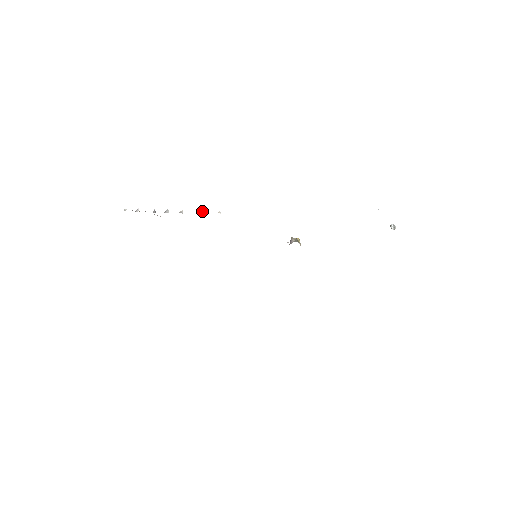
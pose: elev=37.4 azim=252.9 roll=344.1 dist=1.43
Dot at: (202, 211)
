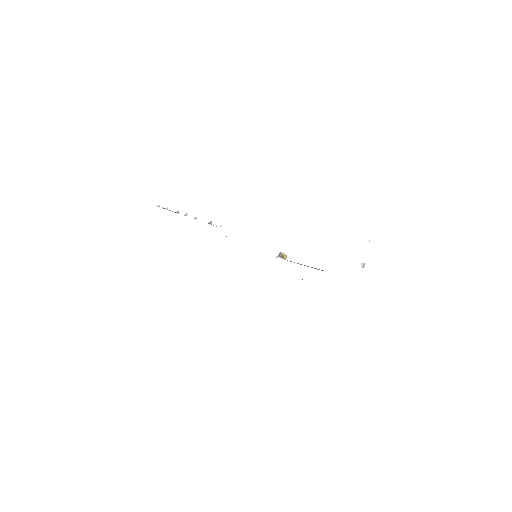
Dot at: (210, 221)
